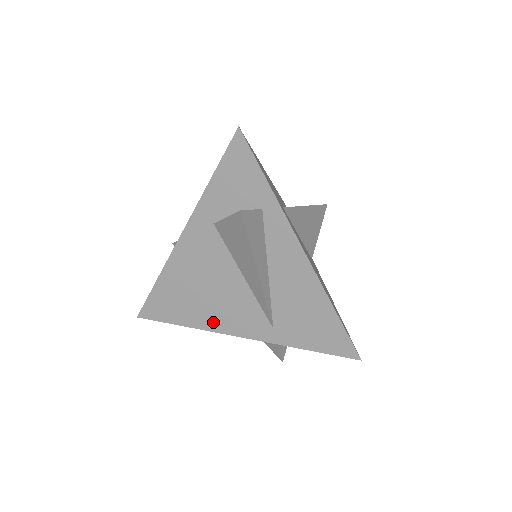
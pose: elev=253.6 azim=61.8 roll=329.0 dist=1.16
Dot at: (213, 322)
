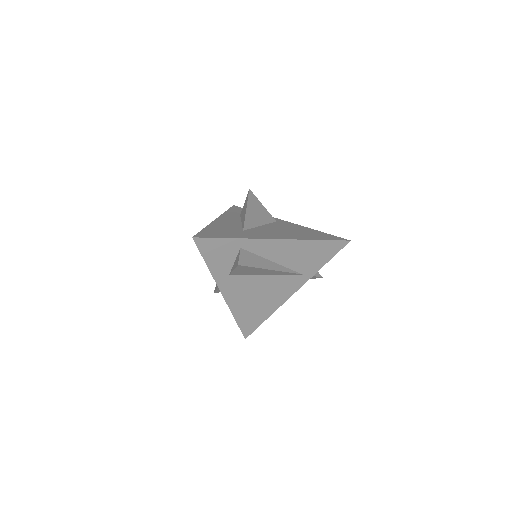
Dot at: (277, 302)
